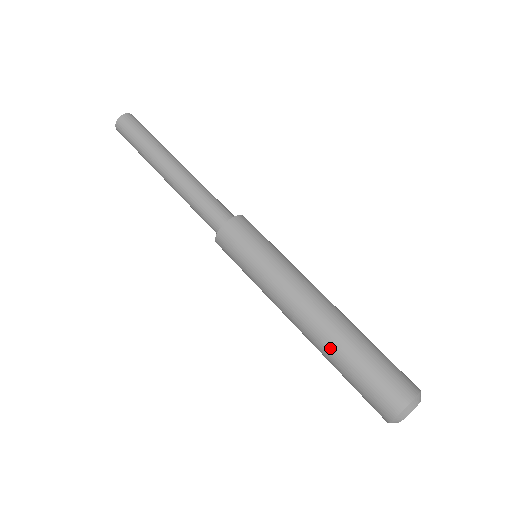
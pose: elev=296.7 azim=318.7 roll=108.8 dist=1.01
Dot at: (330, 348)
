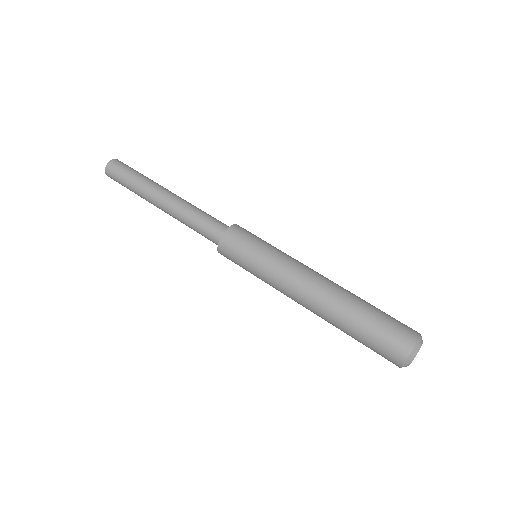
Dot at: (336, 321)
